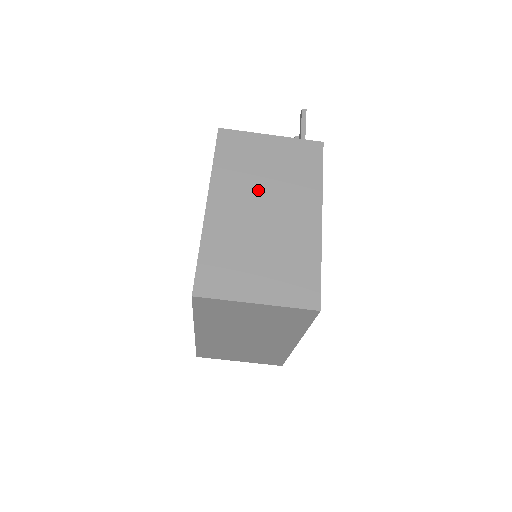
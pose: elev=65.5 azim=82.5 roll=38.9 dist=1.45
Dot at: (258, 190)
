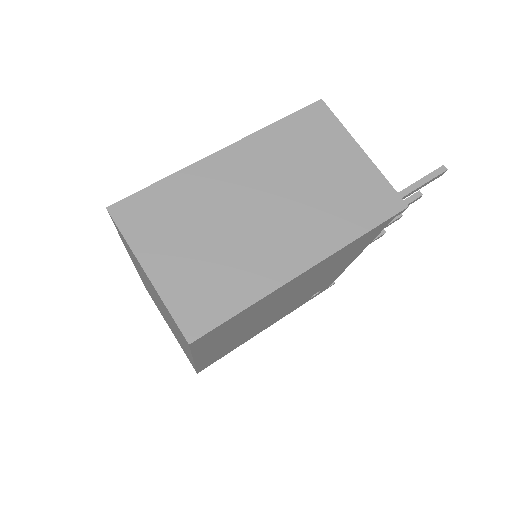
Dot at: (282, 184)
